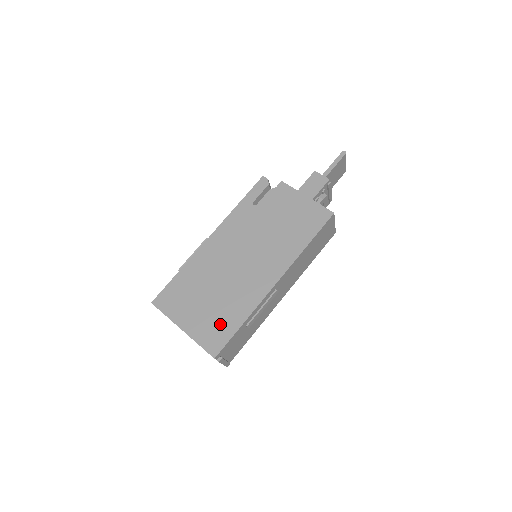
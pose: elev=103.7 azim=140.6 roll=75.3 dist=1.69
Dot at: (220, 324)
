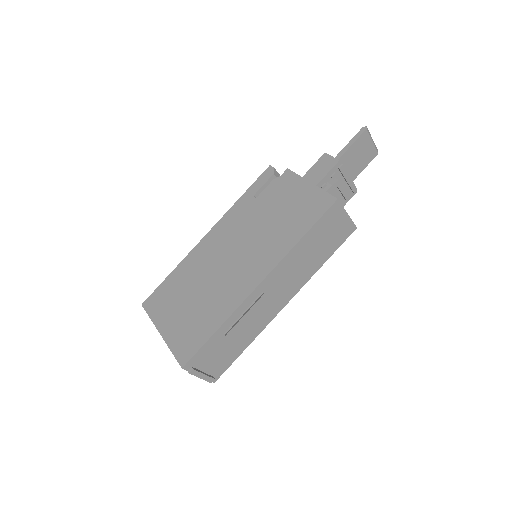
Dot at: (195, 329)
